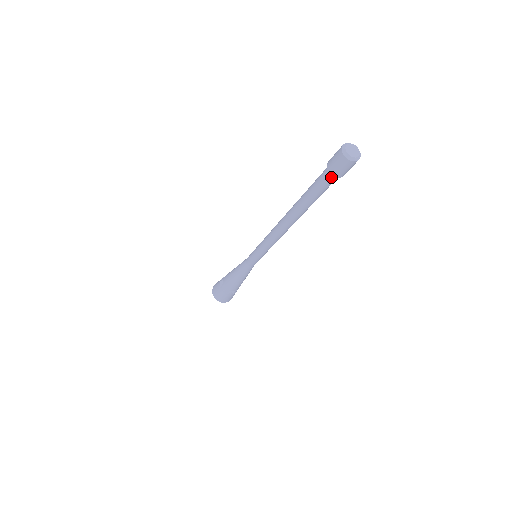
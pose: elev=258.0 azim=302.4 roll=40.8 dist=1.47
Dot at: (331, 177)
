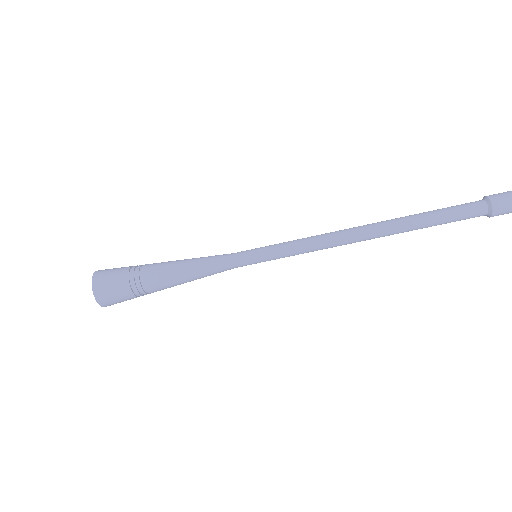
Dot at: (484, 205)
